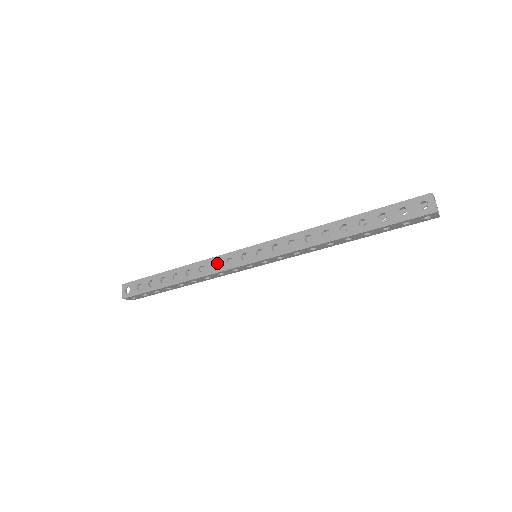
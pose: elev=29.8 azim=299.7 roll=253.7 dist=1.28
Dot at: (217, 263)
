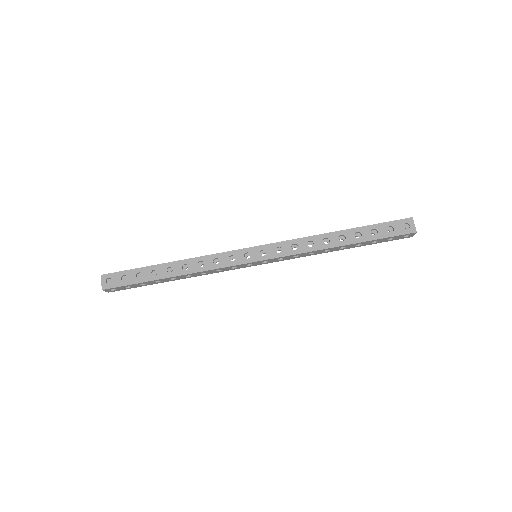
Dot at: (213, 271)
